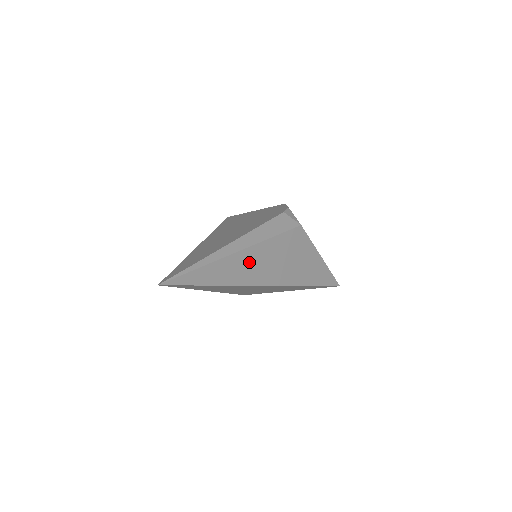
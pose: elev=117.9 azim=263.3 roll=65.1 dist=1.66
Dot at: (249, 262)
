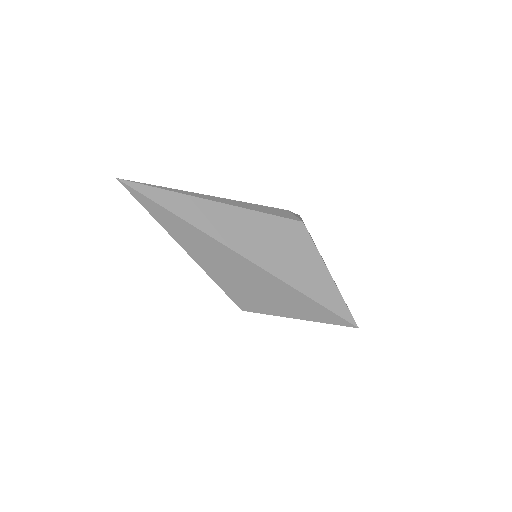
Dot at: (225, 219)
